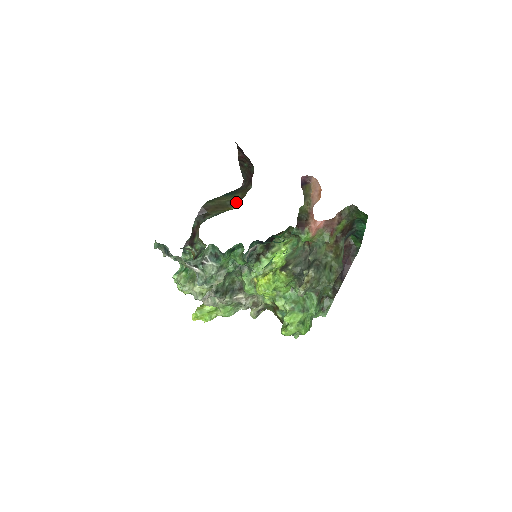
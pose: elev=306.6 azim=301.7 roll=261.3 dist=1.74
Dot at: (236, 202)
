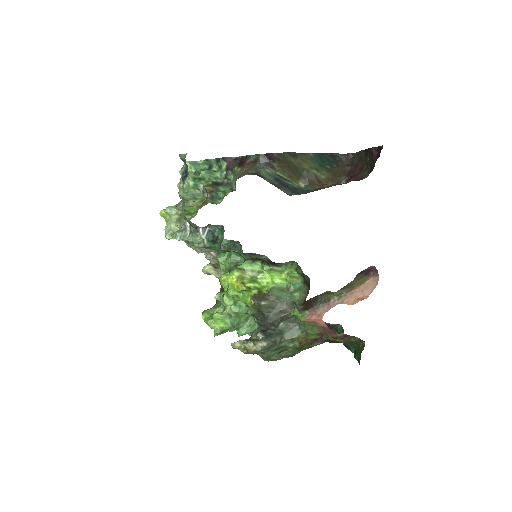
Dot at: (312, 182)
